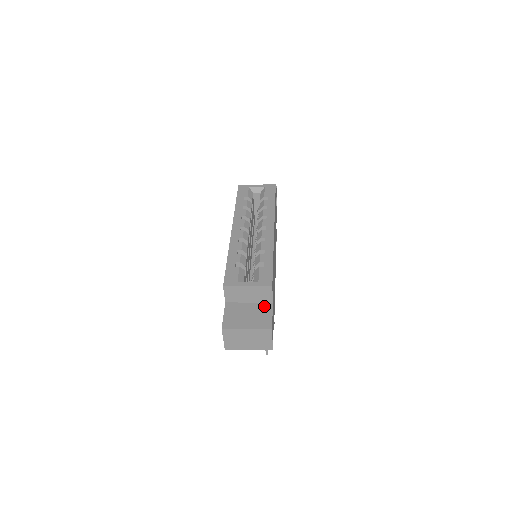
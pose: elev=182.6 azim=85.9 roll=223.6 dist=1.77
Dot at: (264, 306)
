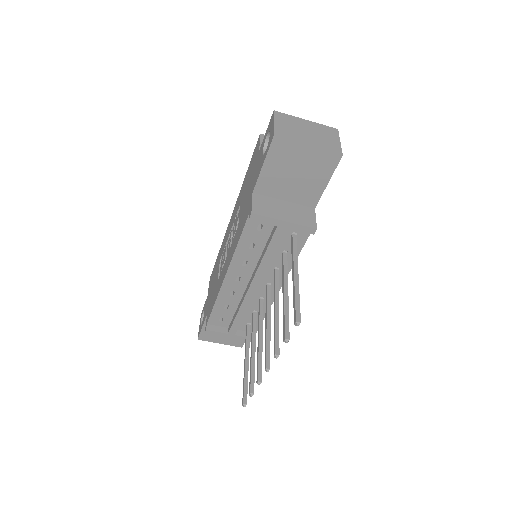
Dot at: occluded
